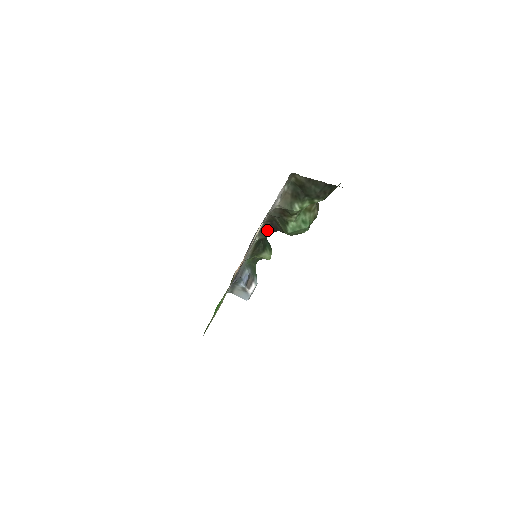
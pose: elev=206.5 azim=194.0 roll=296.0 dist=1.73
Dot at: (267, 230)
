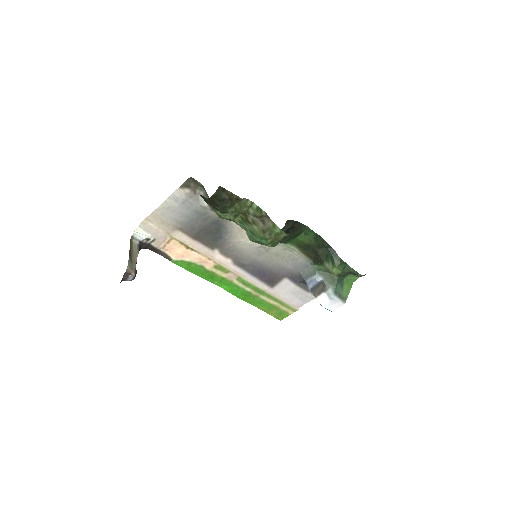
Dot at: occluded
